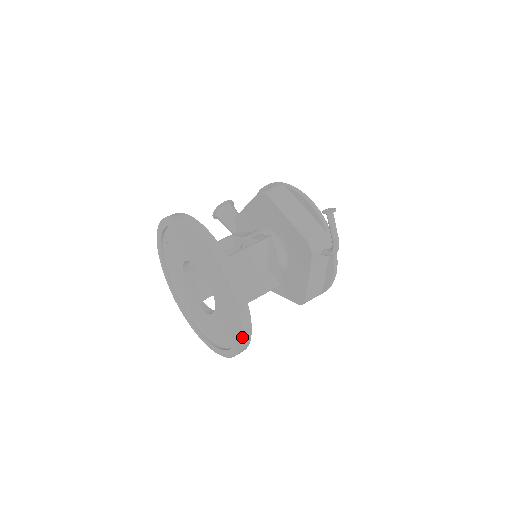
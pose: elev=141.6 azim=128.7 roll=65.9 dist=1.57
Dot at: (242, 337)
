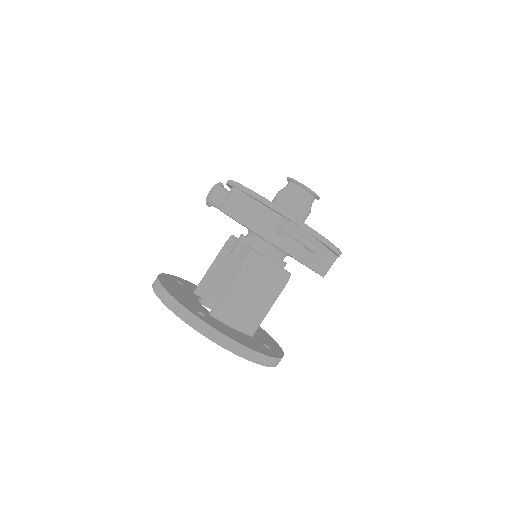
Dot at: (267, 366)
